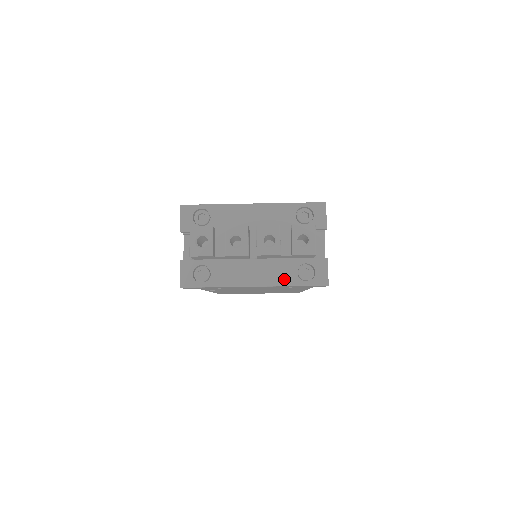
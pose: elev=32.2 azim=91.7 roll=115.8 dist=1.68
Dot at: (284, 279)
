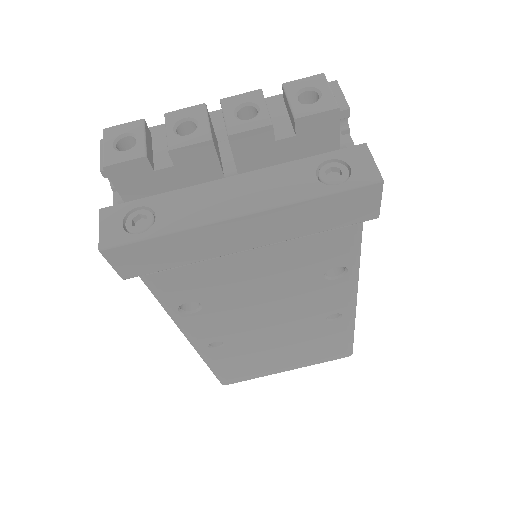
Dot at: (294, 191)
